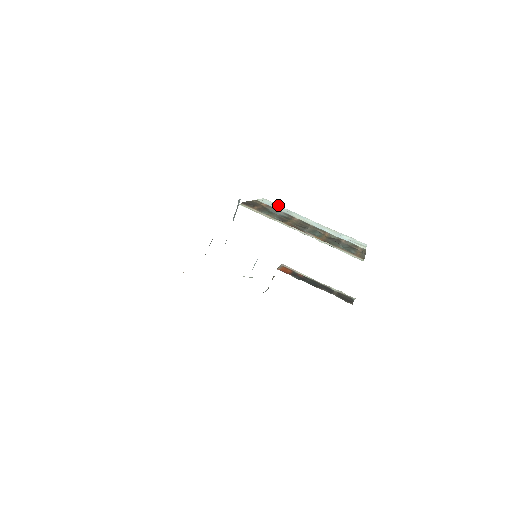
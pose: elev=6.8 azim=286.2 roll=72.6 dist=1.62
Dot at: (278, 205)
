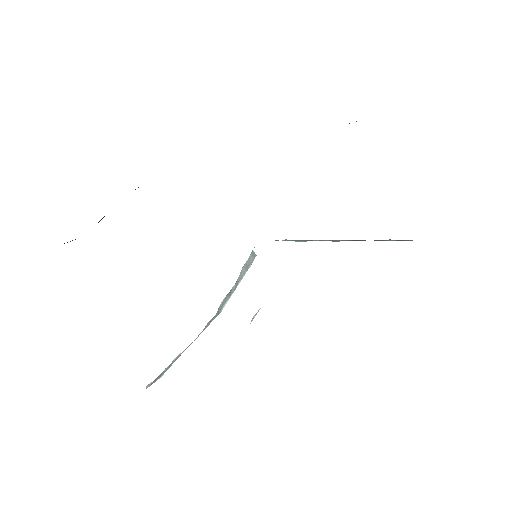
Dot at: occluded
